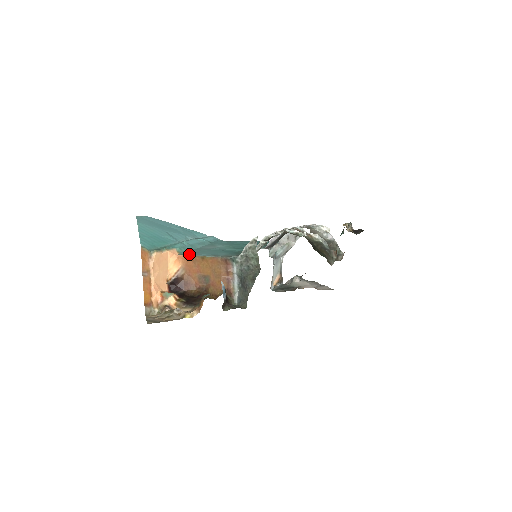
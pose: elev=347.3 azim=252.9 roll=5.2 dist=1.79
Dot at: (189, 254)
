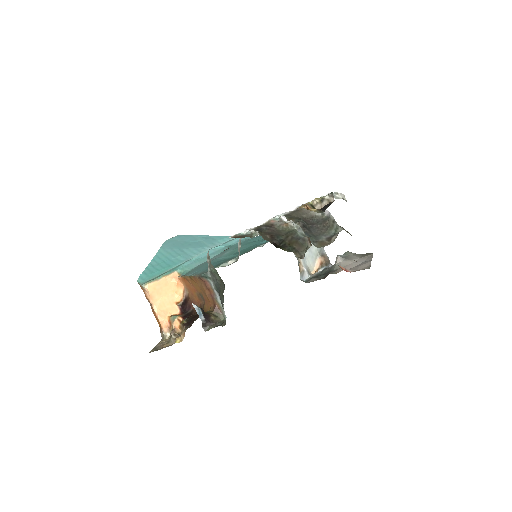
Dot at: (186, 274)
